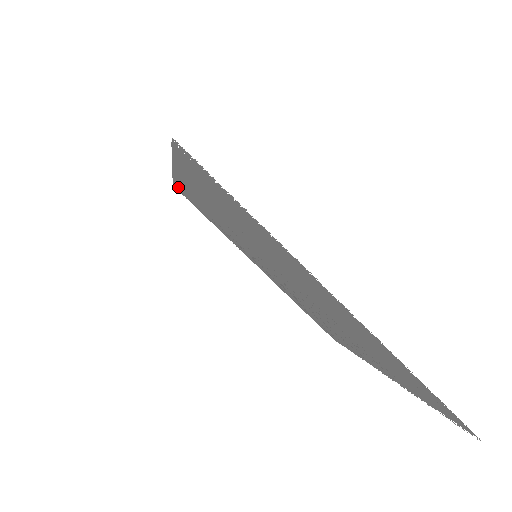
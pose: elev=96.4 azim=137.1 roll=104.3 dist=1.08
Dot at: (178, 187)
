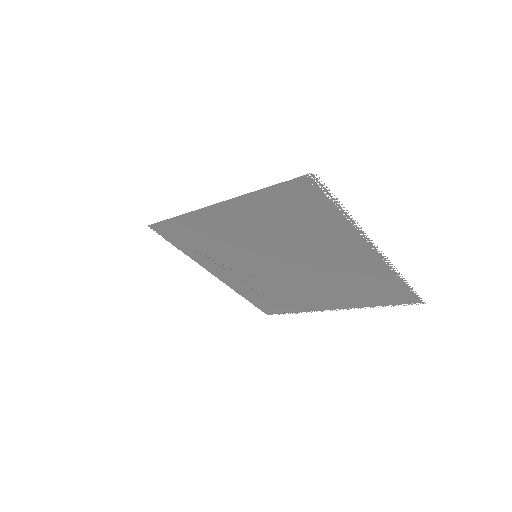
Dot at: (168, 223)
